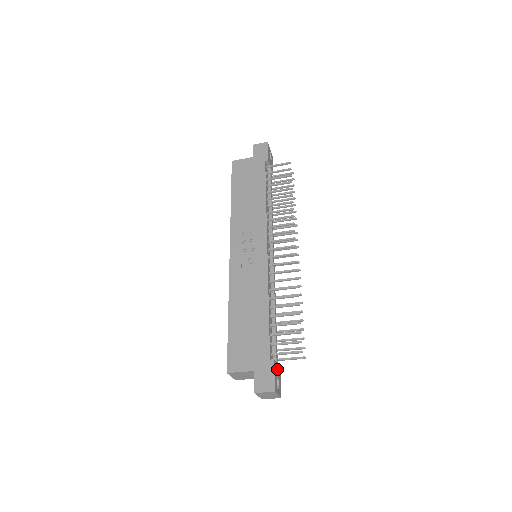
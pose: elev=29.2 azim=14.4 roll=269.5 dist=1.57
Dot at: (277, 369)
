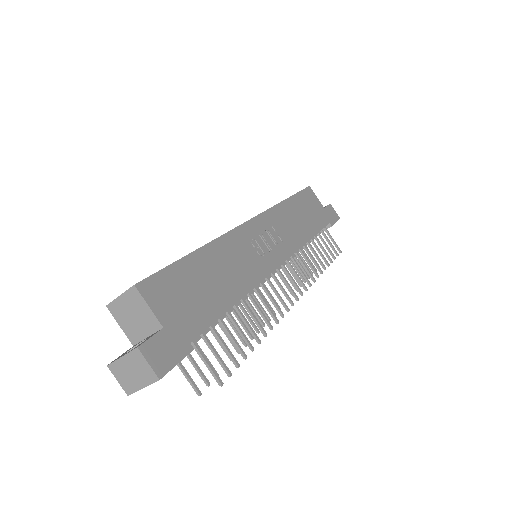
Dot at: occluded
